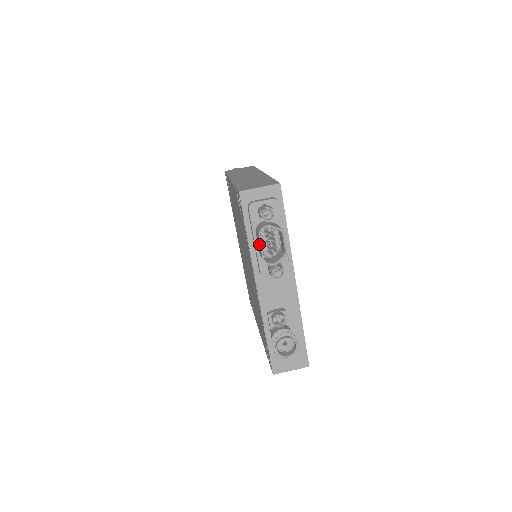
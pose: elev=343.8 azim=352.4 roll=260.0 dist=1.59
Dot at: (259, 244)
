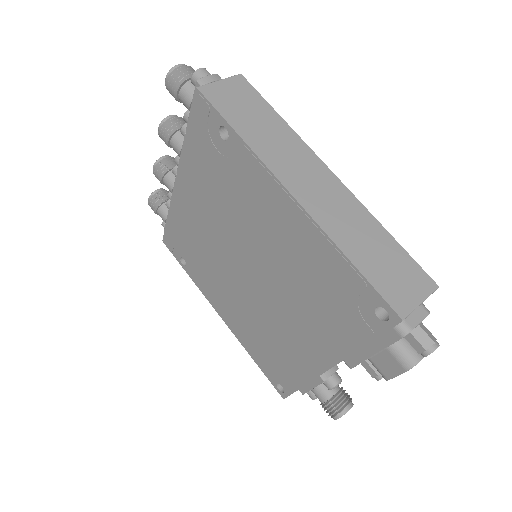
Dot at: (394, 370)
